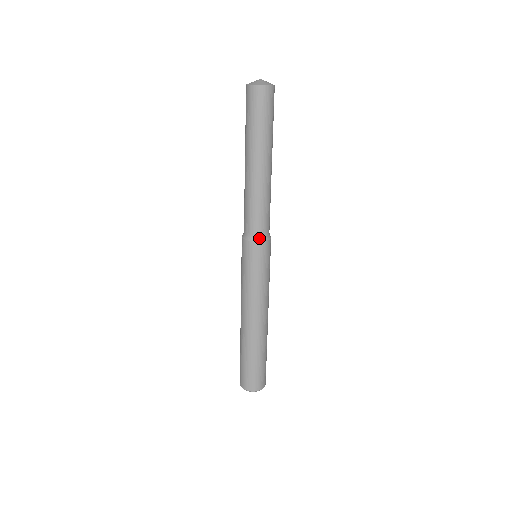
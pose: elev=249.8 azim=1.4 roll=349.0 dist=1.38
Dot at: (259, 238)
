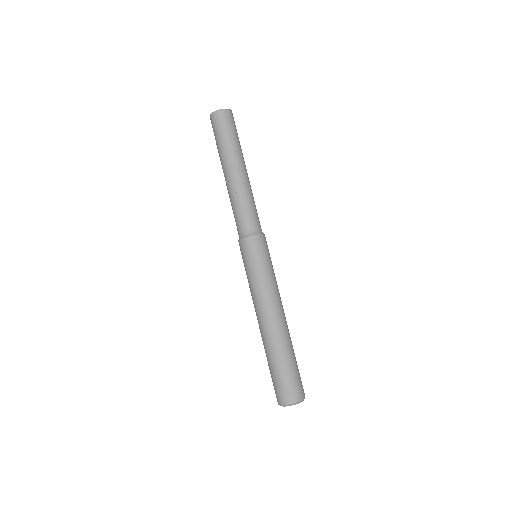
Dot at: (261, 232)
